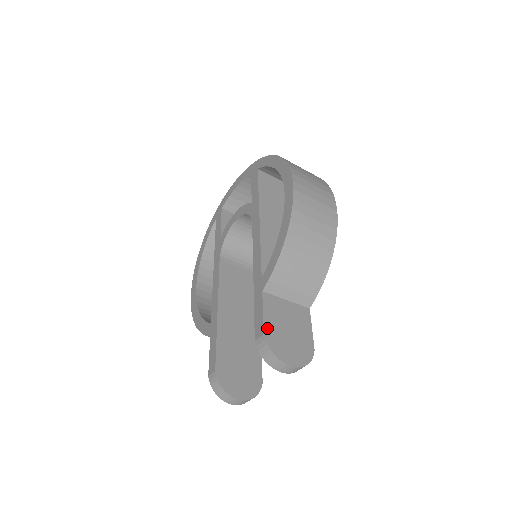
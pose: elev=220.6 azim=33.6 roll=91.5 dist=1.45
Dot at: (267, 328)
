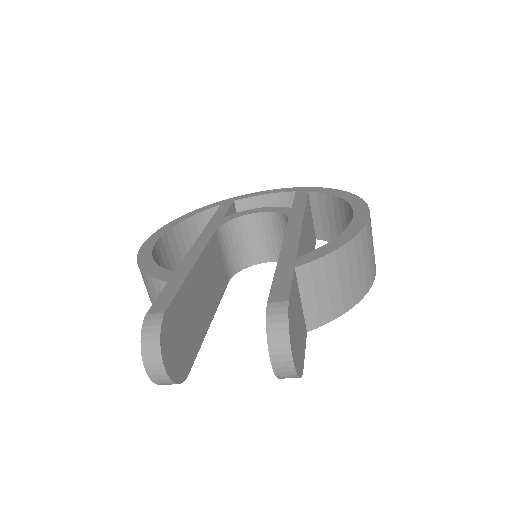
Dot at: (291, 300)
